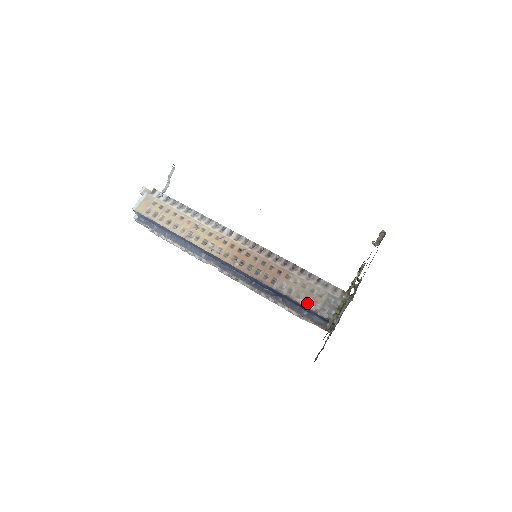
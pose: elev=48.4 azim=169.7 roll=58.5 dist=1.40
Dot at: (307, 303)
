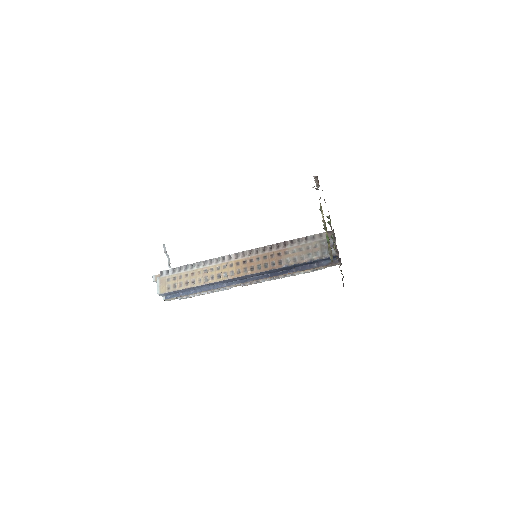
Dot at: (311, 258)
